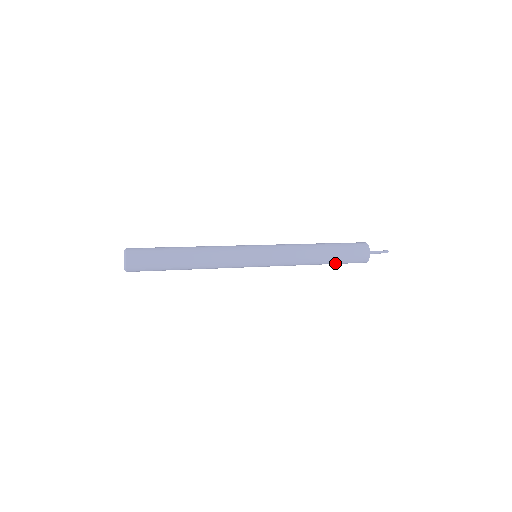
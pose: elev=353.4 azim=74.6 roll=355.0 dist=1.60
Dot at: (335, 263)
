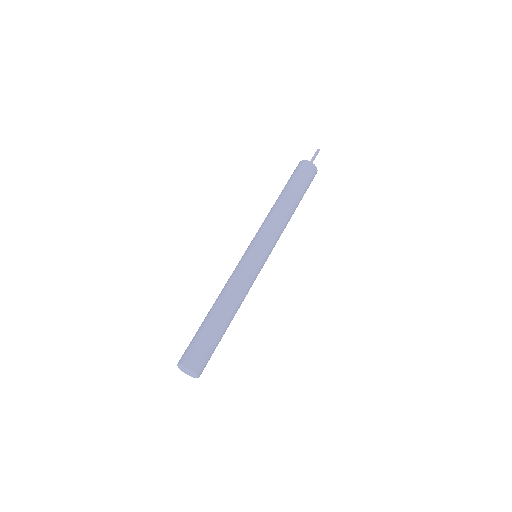
Dot at: occluded
